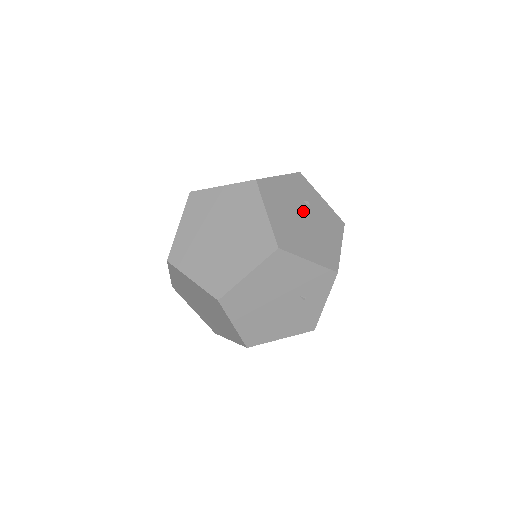
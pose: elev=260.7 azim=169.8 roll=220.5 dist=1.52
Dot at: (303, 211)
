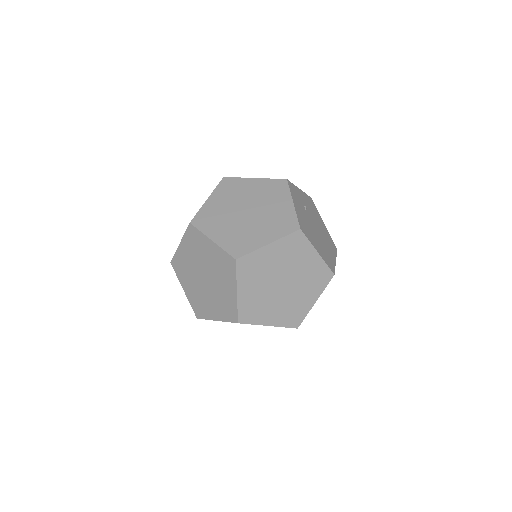
Dot at: (311, 220)
